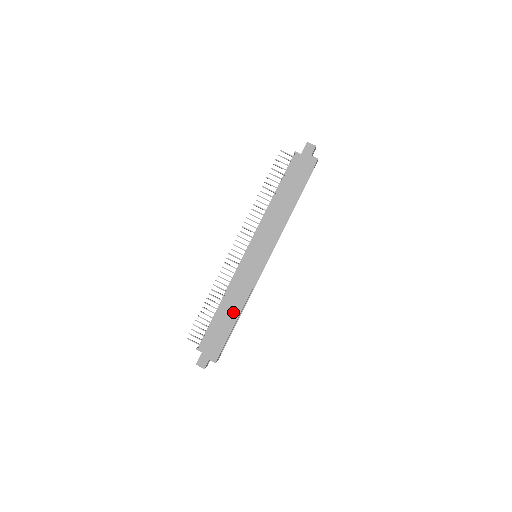
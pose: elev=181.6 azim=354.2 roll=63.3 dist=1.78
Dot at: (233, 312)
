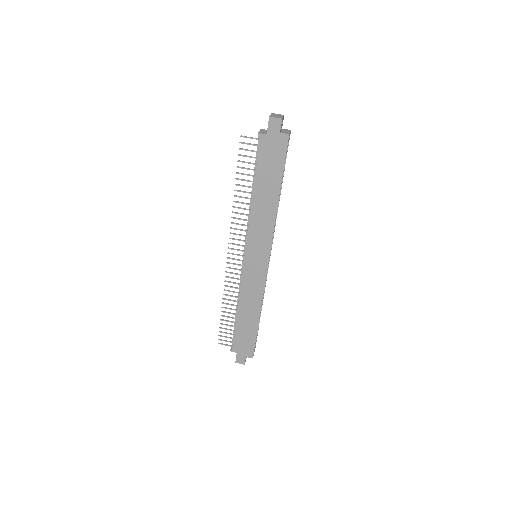
Dot at: (252, 315)
